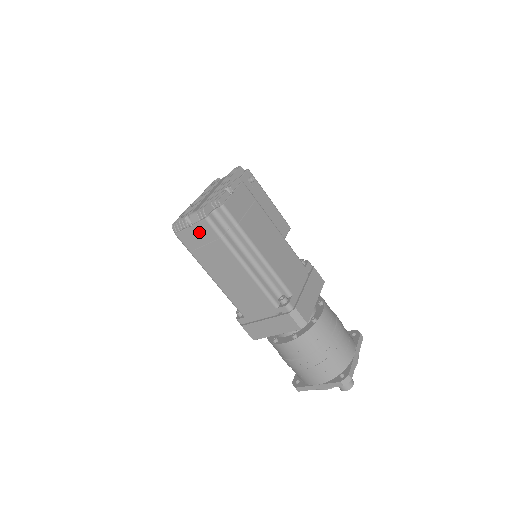
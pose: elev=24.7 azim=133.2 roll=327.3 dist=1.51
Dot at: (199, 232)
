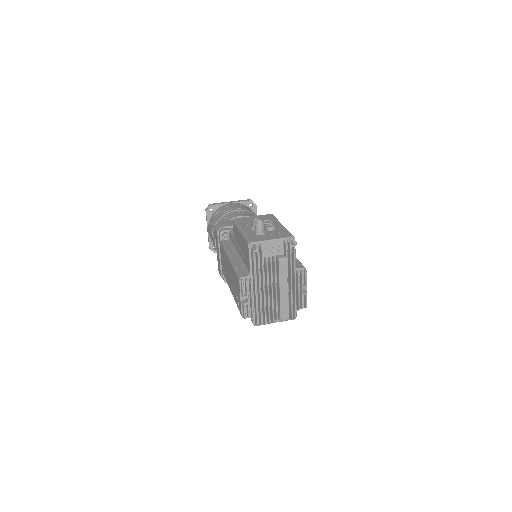
Dot at: occluded
